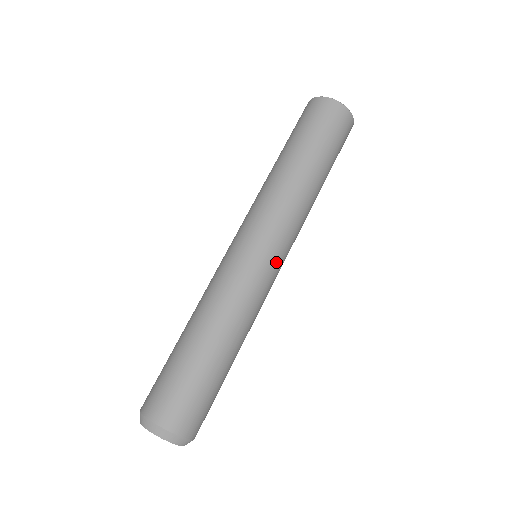
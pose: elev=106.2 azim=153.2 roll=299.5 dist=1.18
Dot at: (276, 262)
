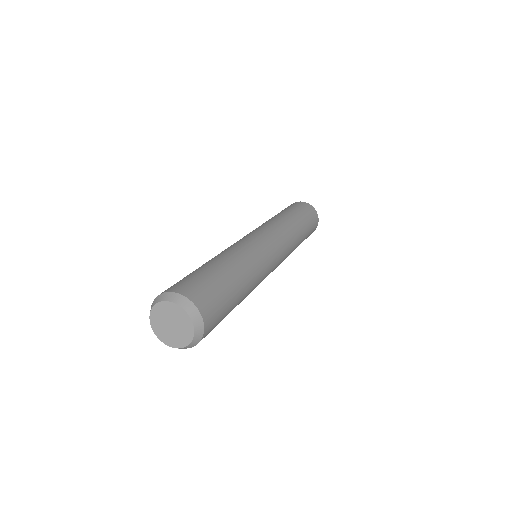
Dot at: (275, 251)
